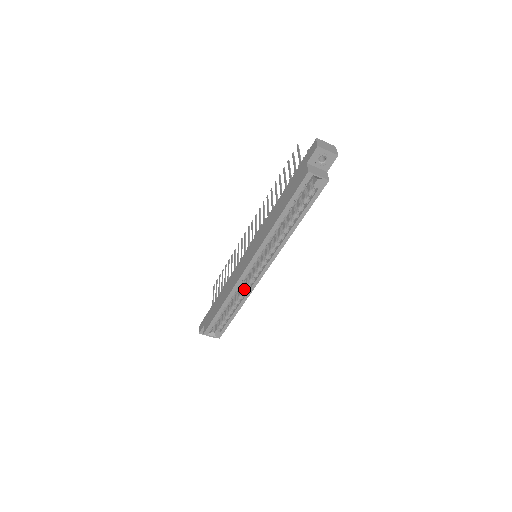
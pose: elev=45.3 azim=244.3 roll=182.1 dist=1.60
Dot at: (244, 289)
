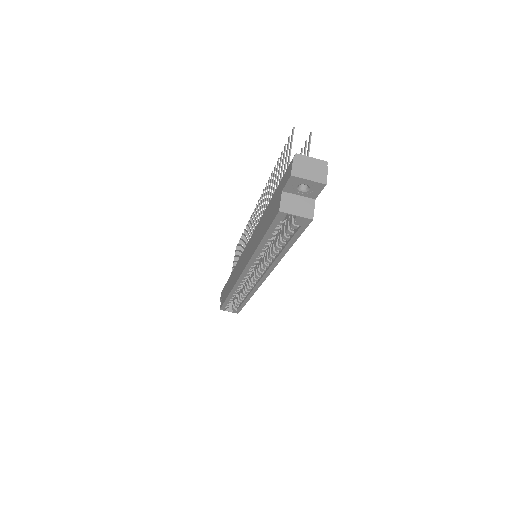
Dot at: (248, 286)
